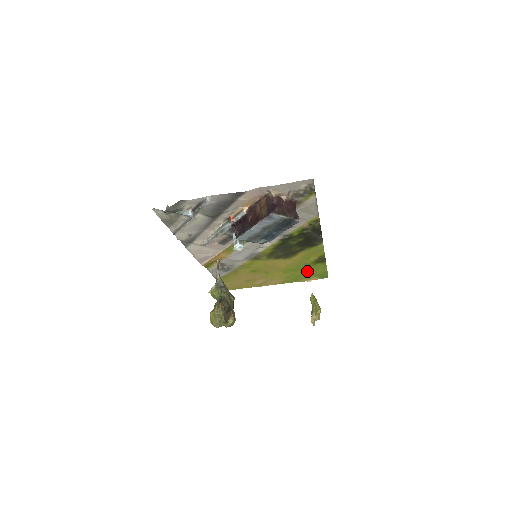
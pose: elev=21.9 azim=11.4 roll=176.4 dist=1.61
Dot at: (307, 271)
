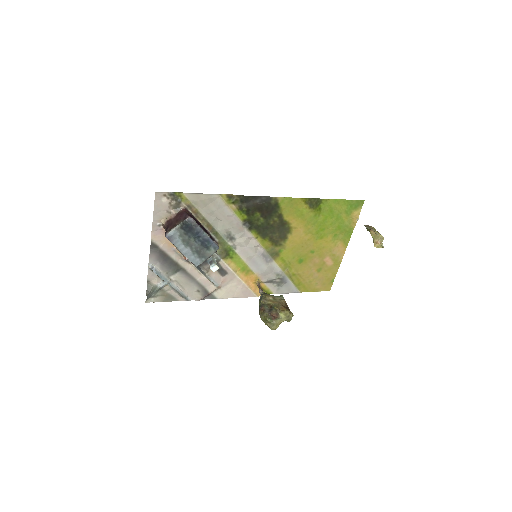
Dot at: (333, 218)
